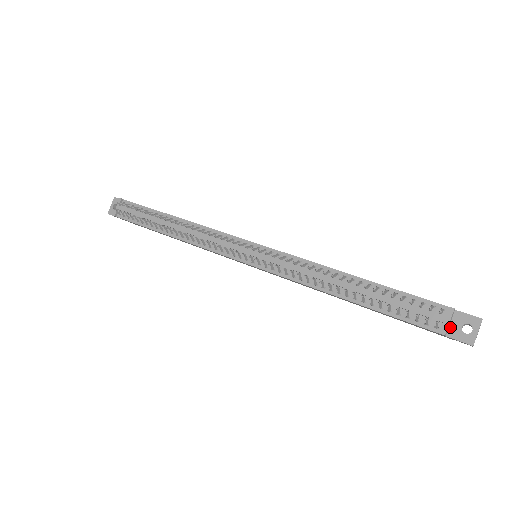
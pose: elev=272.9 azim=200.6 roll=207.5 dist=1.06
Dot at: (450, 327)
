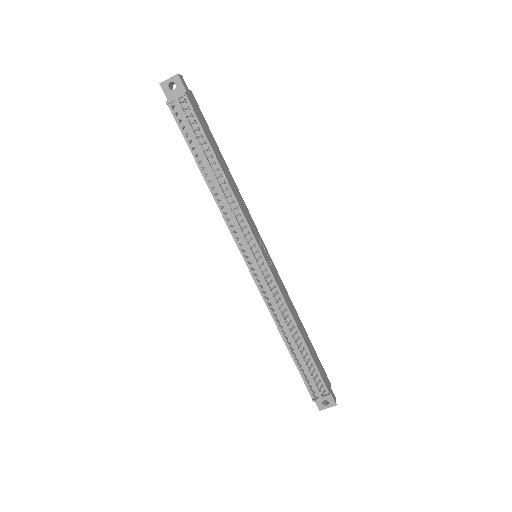
Dot at: occluded
